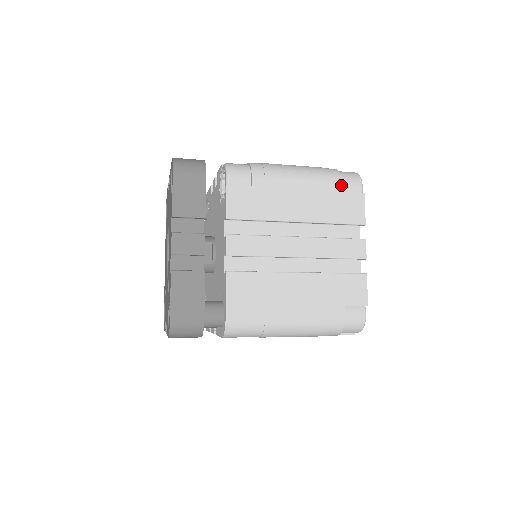
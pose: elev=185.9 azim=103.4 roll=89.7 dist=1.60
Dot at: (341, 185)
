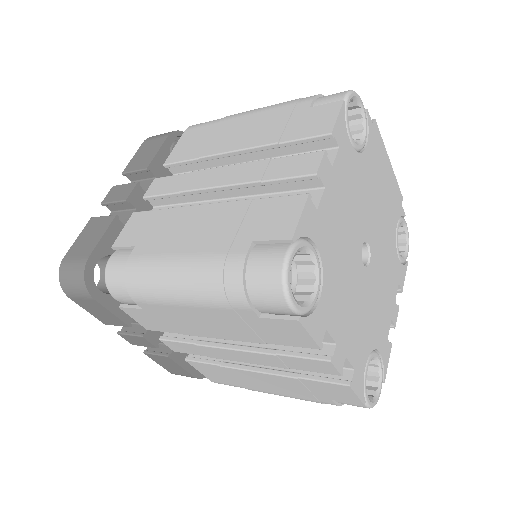
Dot at: (251, 311)
